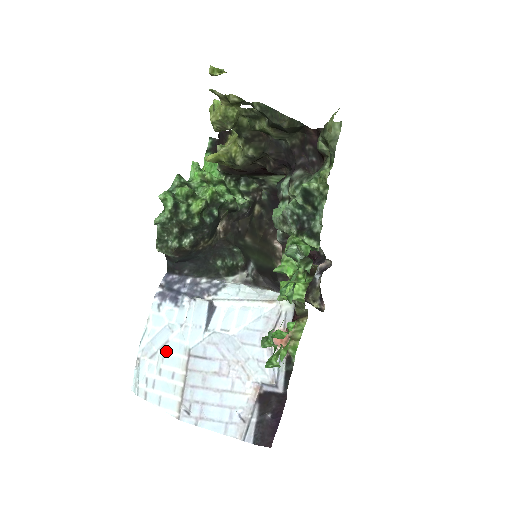
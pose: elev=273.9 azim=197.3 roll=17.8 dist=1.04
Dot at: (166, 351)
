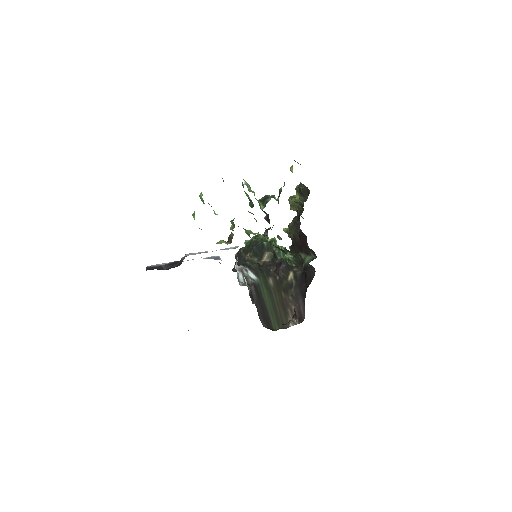
Dot at: occluded
